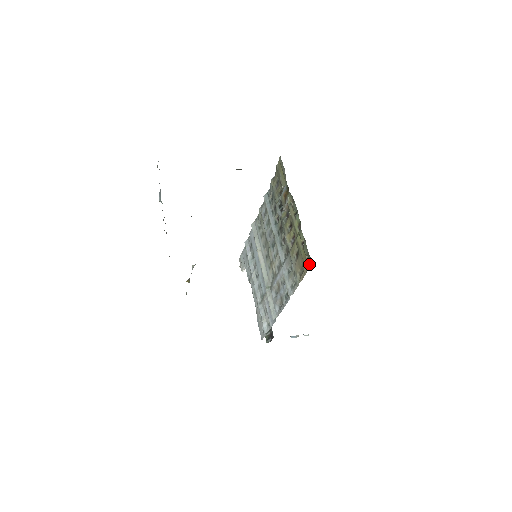
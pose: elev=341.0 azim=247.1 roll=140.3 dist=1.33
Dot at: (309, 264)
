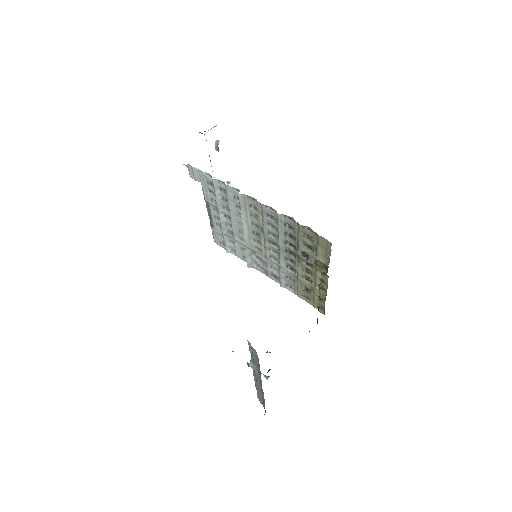
Dot at: (321, 312)
